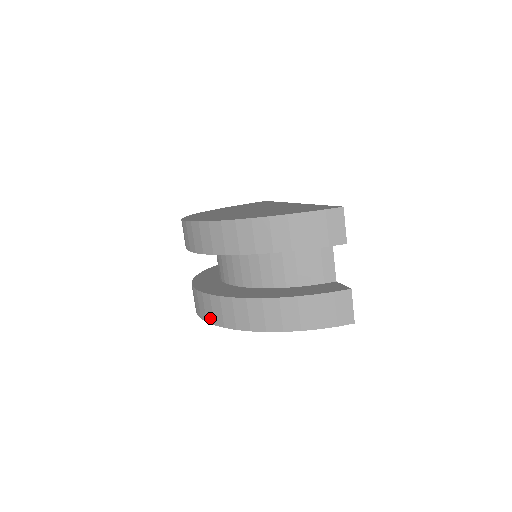
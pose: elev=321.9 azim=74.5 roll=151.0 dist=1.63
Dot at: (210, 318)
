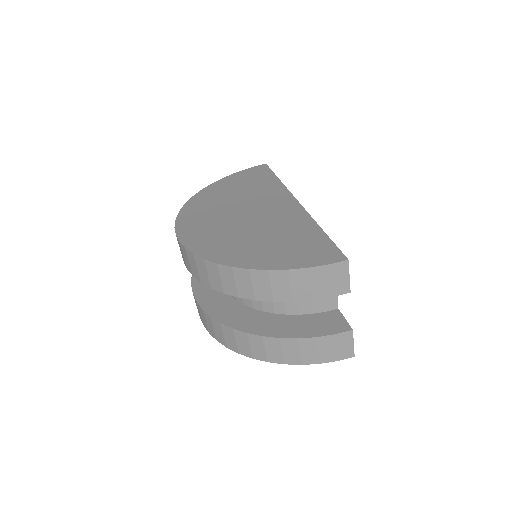
Dot at: (212, 333)
